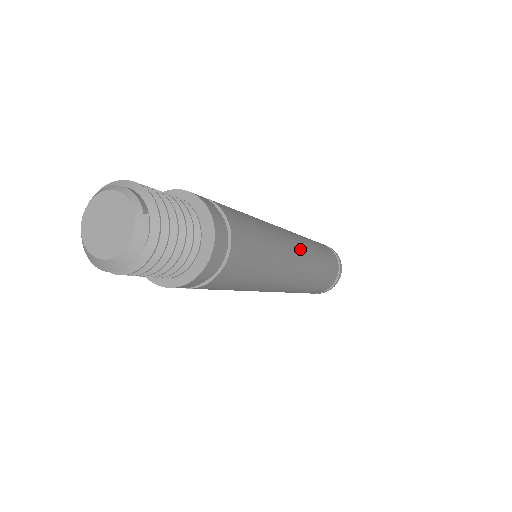
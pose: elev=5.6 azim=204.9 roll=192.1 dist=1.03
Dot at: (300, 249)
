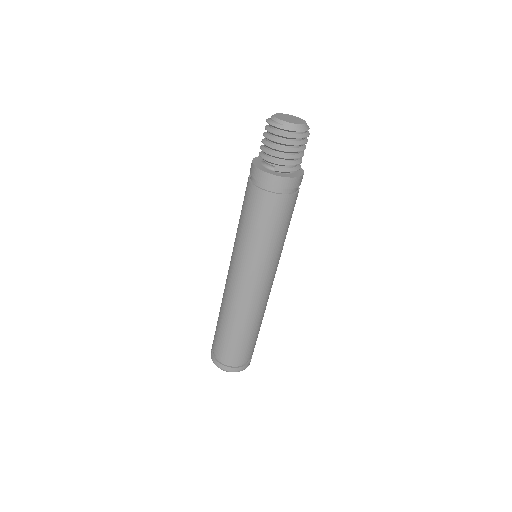
Dot at: occluded
